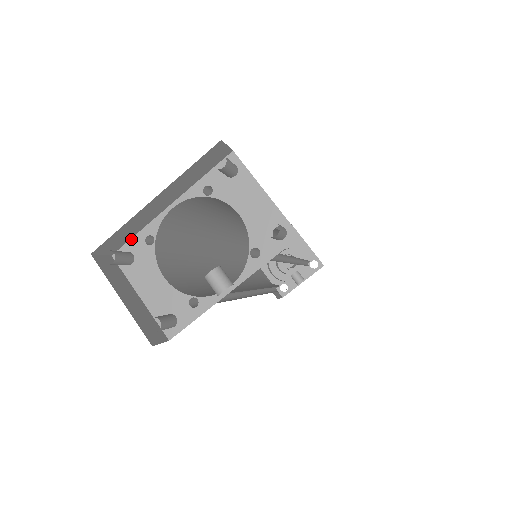
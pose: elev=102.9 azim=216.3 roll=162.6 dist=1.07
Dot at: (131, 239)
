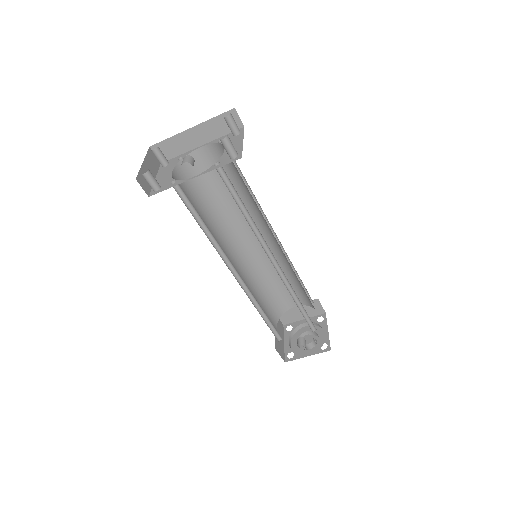
Dot at: (174, 158)
